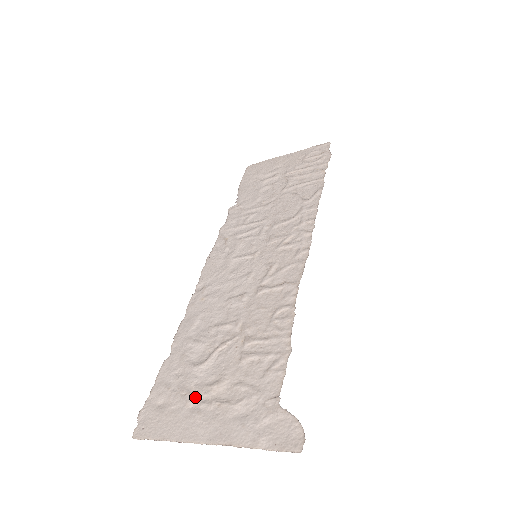
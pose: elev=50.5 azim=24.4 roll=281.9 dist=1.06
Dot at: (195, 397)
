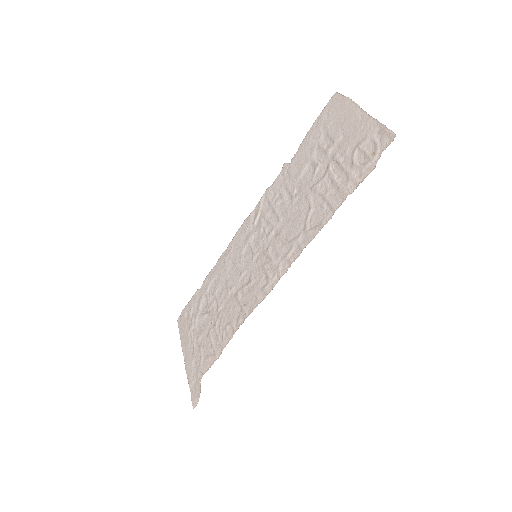
Dot at: (192, 331)
